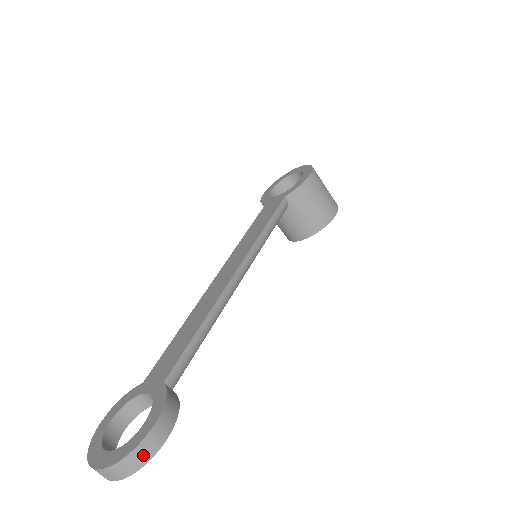
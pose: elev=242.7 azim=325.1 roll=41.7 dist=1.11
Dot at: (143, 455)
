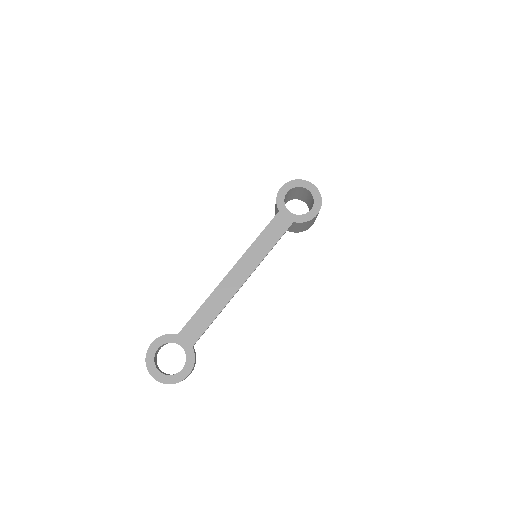
Dot at: occluded
